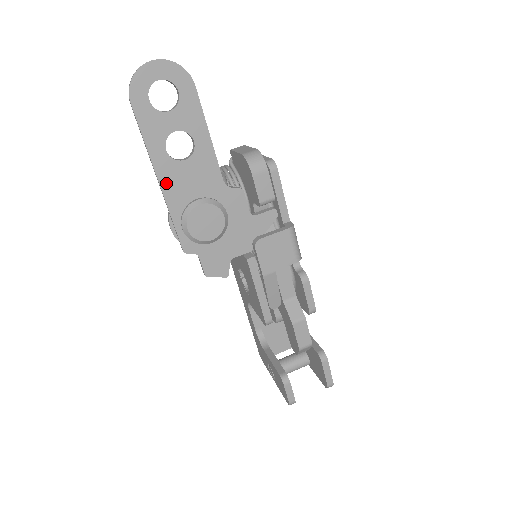
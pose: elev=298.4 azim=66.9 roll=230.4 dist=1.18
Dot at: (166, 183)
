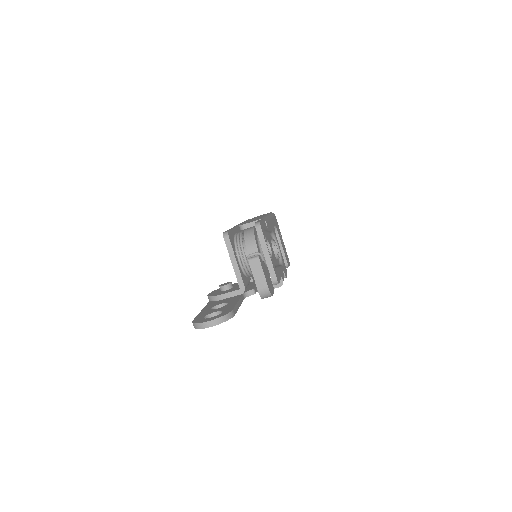
Dot at: occluded
